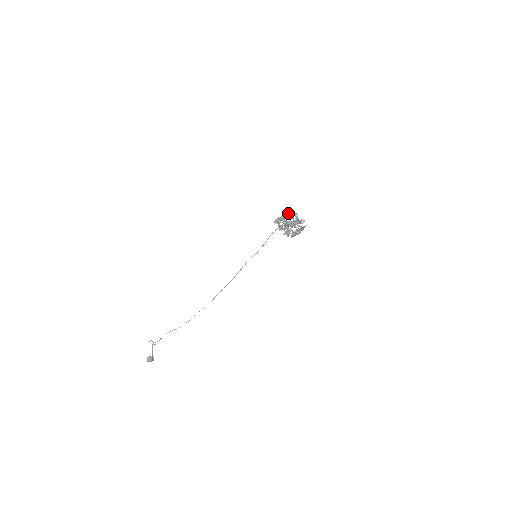
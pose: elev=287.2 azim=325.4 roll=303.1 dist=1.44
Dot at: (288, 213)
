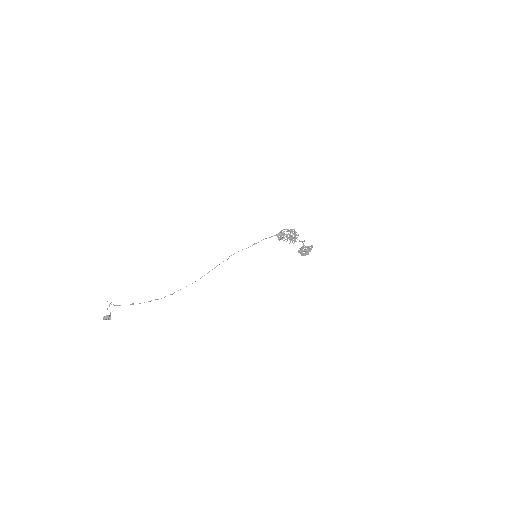
Dot at: (291, 230)
